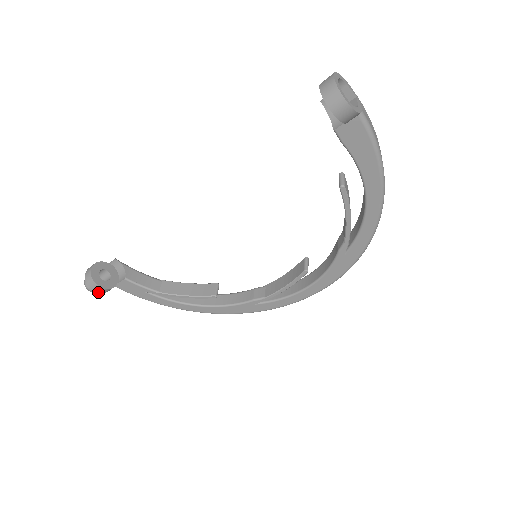
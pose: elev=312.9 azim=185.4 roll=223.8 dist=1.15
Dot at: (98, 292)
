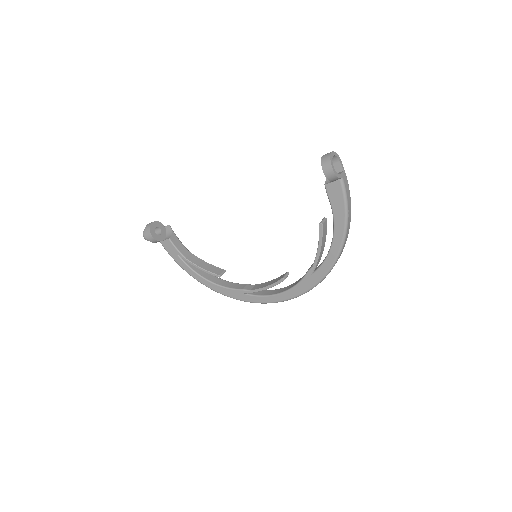
Dot at: (149, 239)
